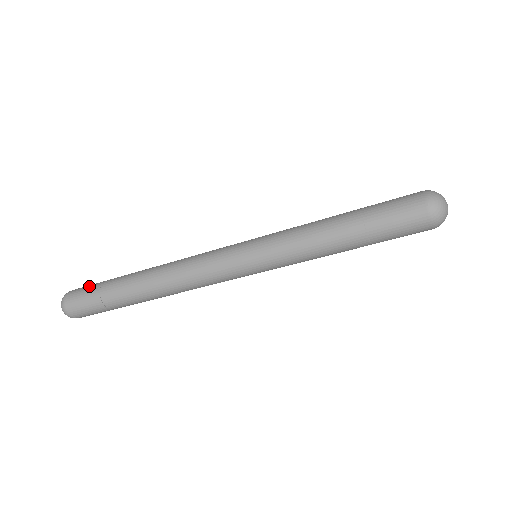
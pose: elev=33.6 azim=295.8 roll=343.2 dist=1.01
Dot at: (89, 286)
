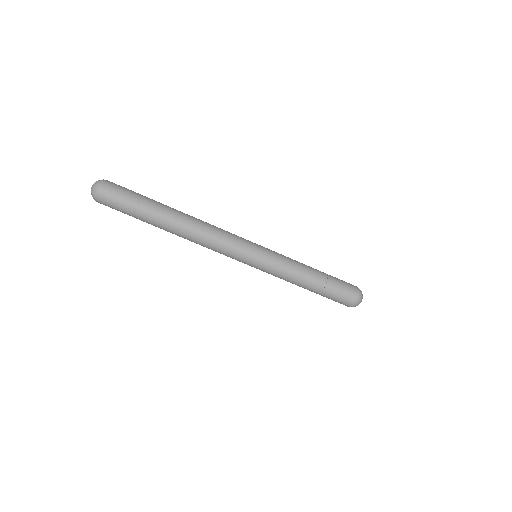
Dot at: occluded
